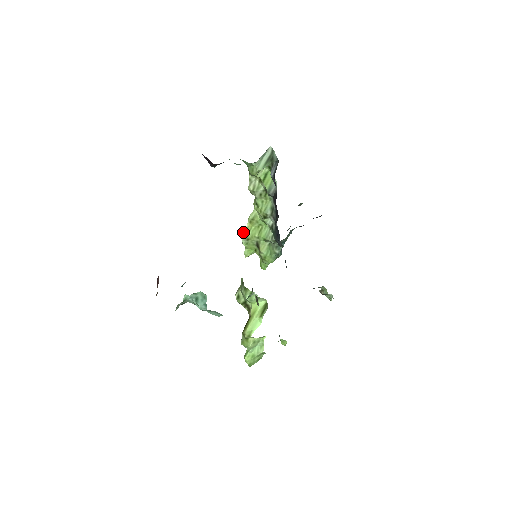
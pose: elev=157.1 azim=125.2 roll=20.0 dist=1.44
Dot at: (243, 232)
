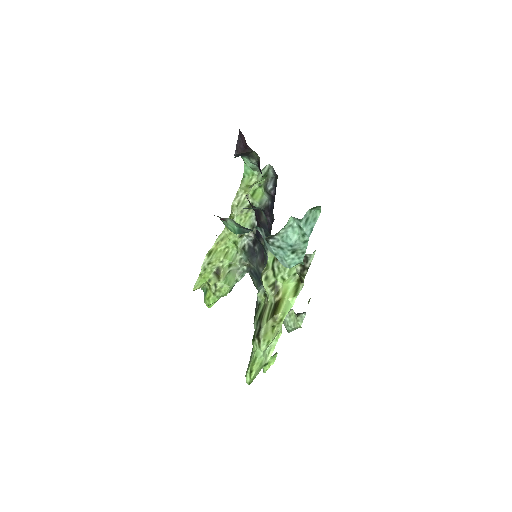
Dot at: (208, 253)
